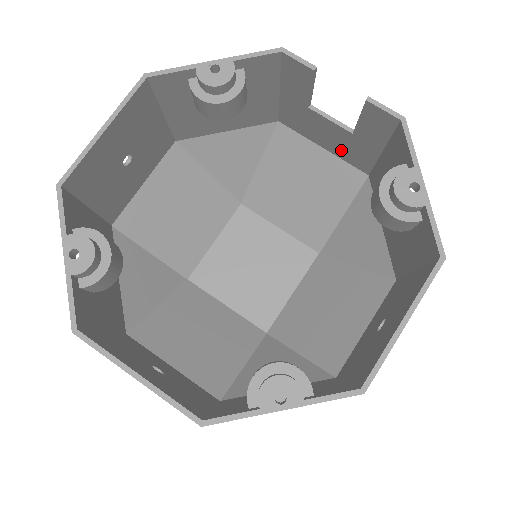
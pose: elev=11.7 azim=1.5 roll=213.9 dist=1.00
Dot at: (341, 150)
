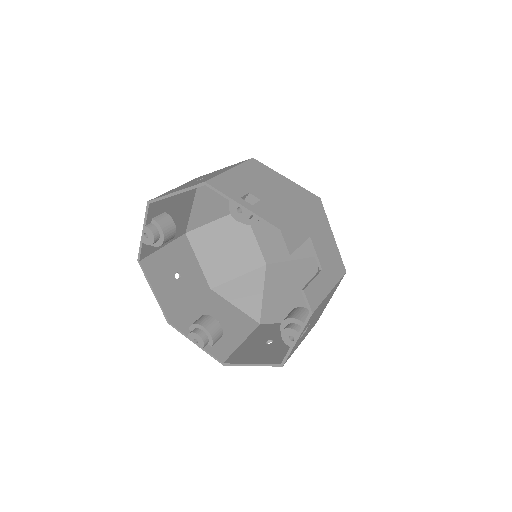
Dot at: (330, 254)
